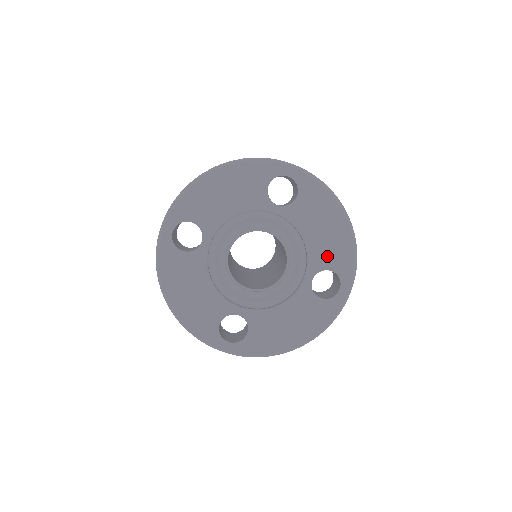
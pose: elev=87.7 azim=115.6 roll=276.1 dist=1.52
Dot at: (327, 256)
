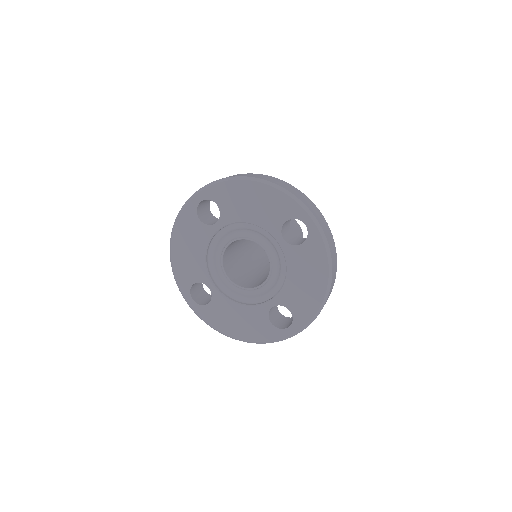
Dot at: (273, 216)
